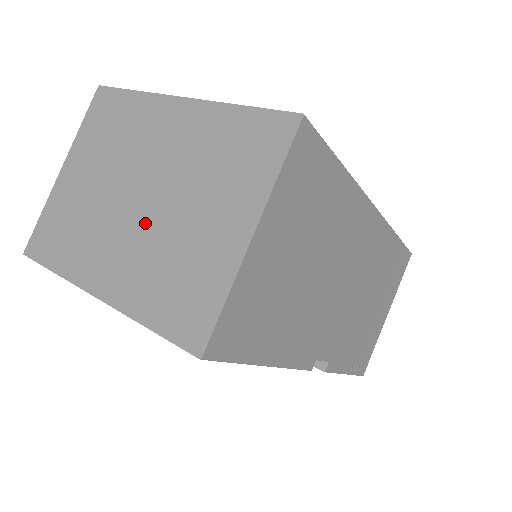
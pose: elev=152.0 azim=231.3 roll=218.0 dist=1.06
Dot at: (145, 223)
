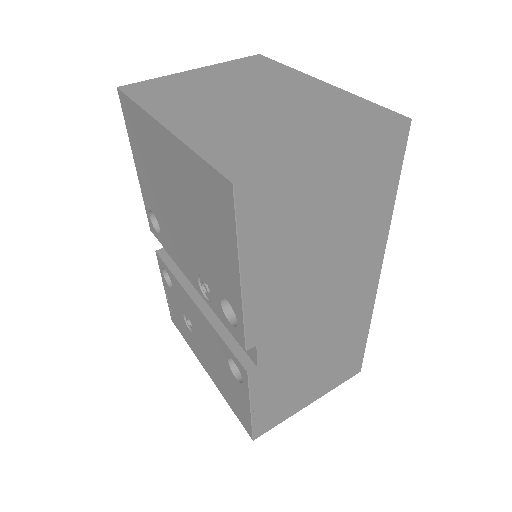
Dot at: (243, 113)
